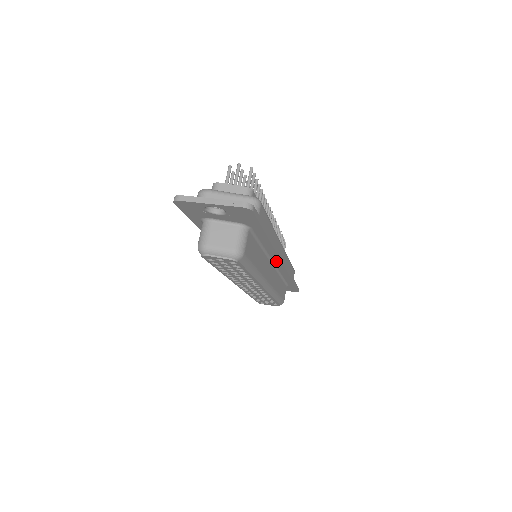
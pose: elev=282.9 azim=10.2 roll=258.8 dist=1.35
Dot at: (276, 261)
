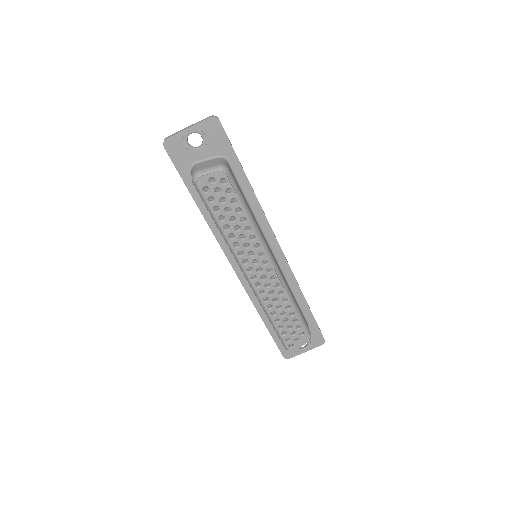
Dot at: (272, 242)
